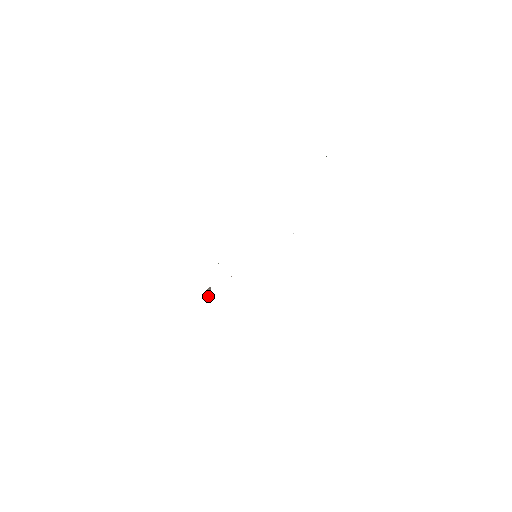
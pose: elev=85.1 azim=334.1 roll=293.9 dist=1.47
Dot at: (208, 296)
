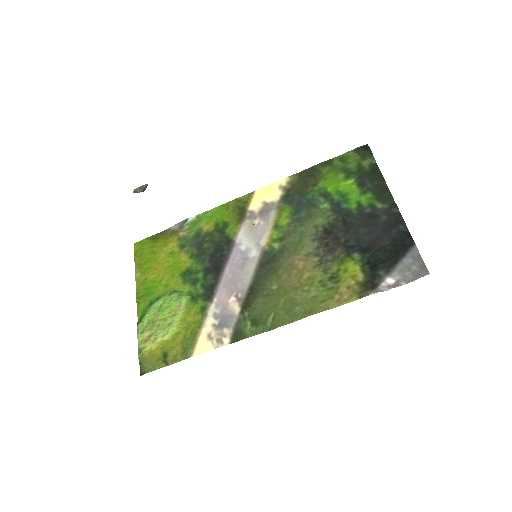
Dot at: (139, 192)
